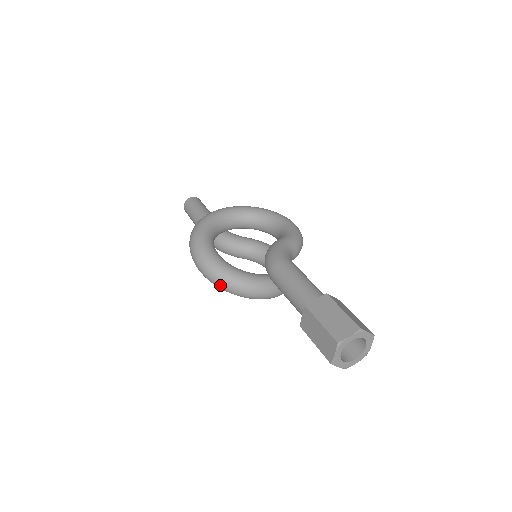
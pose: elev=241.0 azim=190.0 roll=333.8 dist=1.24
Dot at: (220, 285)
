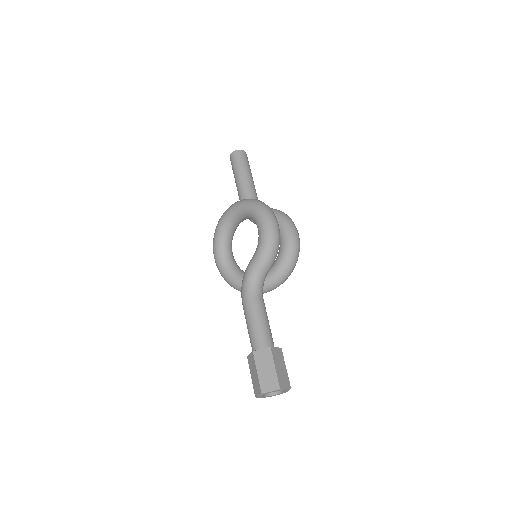
Dot at: occluded
